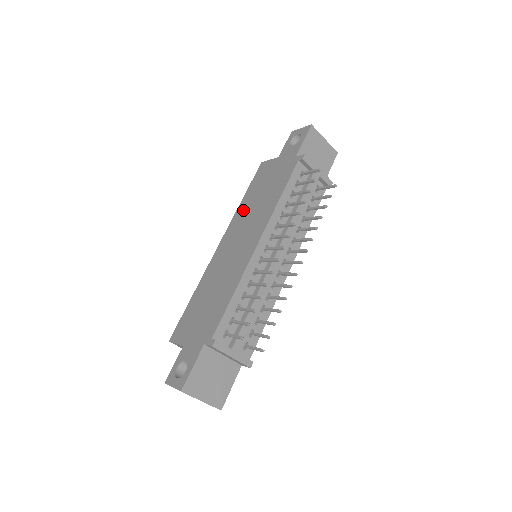
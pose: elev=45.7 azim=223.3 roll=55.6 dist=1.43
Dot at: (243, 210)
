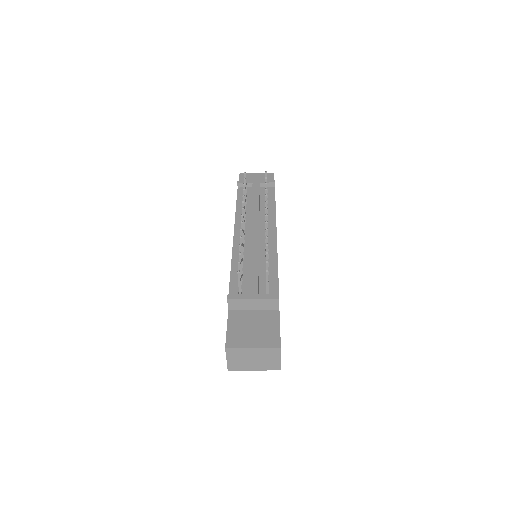
Dot at: occluded
